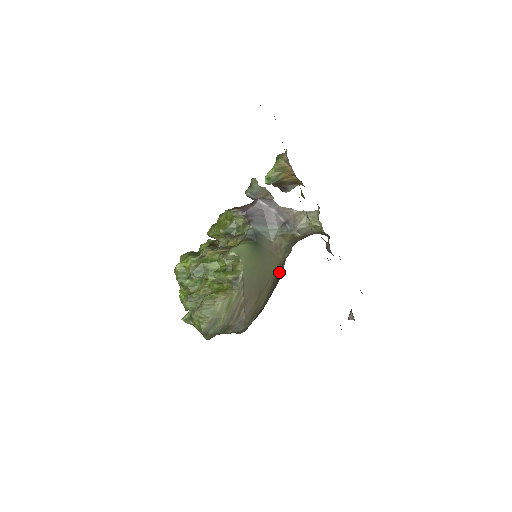
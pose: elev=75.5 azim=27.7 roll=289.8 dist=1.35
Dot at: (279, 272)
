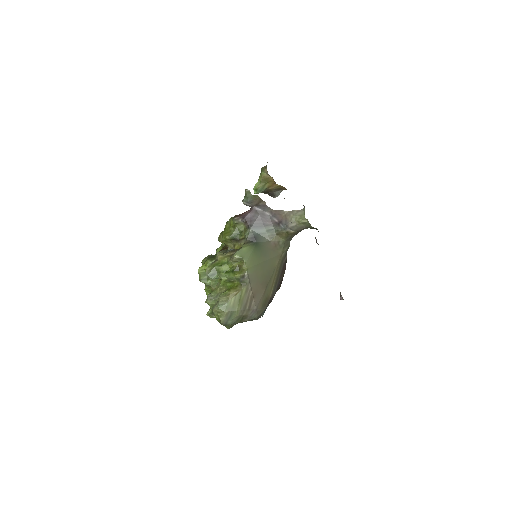
Dot at: (283, 264)
